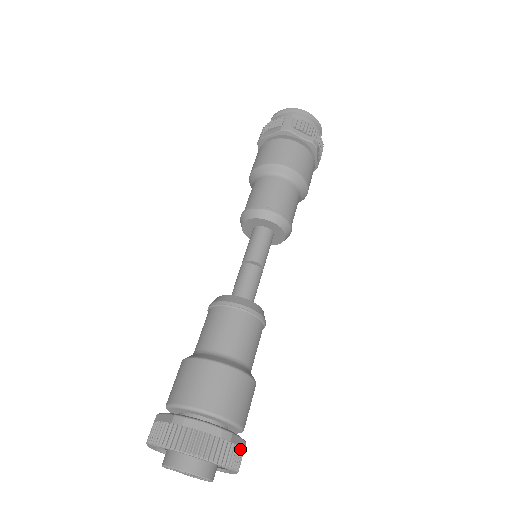
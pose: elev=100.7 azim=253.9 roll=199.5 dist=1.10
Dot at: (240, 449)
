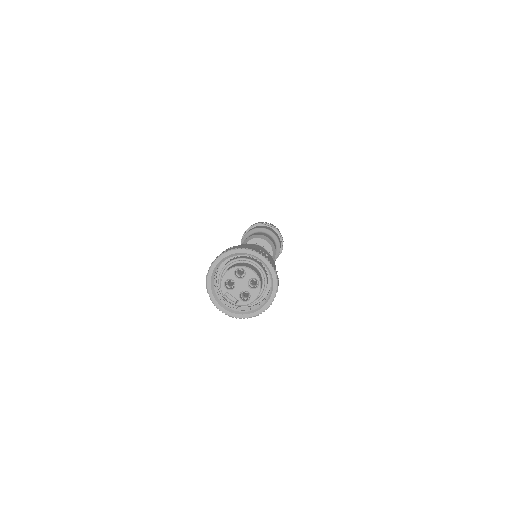
Dot at: occluded
